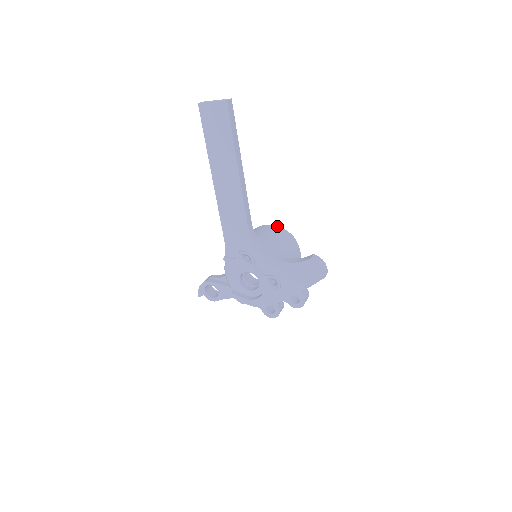
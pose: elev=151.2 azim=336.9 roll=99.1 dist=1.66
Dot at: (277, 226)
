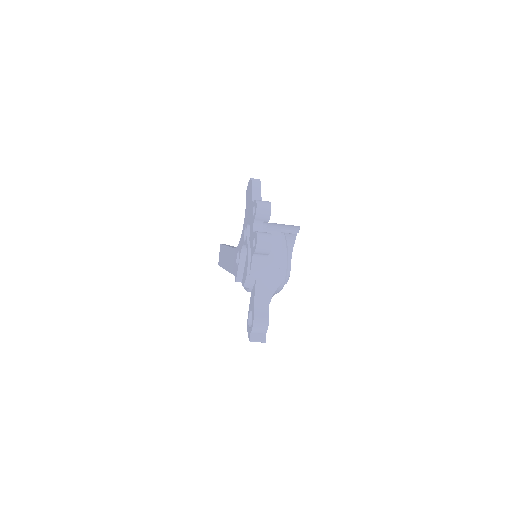
Dot at: (291, 250)
